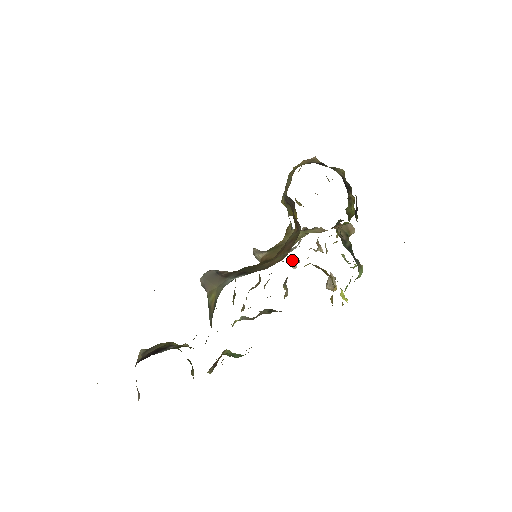
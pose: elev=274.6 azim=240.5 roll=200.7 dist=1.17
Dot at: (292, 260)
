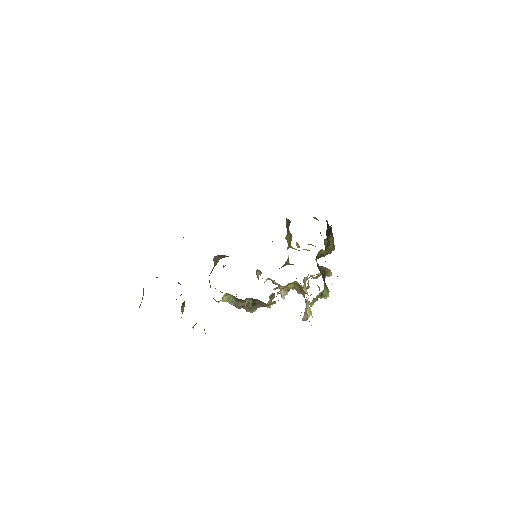
Dot at: (282, 287)
